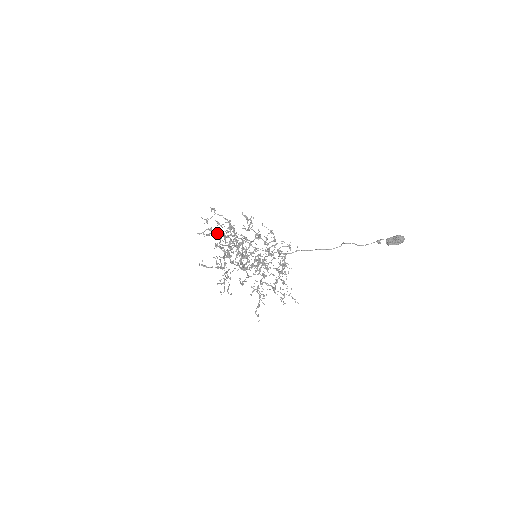
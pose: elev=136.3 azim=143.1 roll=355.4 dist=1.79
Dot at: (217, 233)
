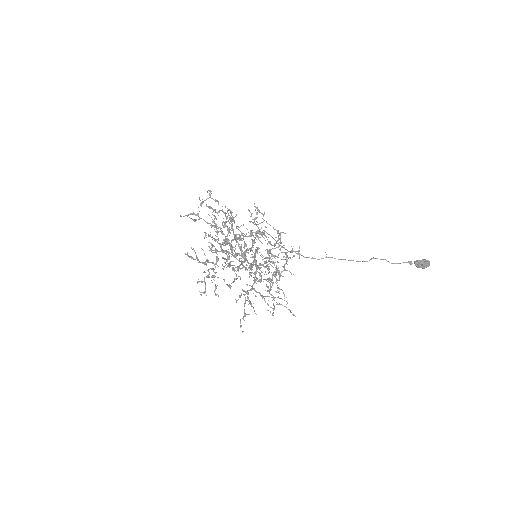
Dot at: occluded
